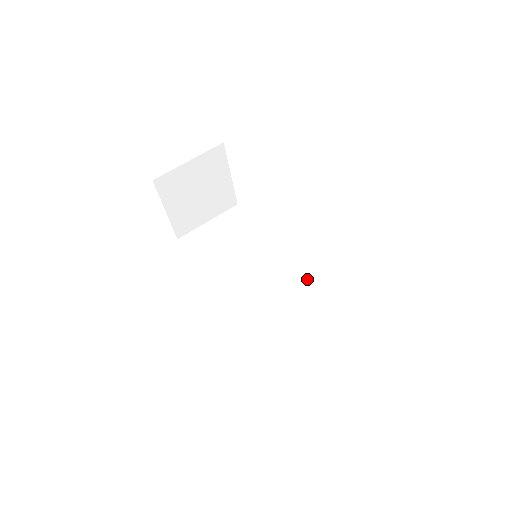
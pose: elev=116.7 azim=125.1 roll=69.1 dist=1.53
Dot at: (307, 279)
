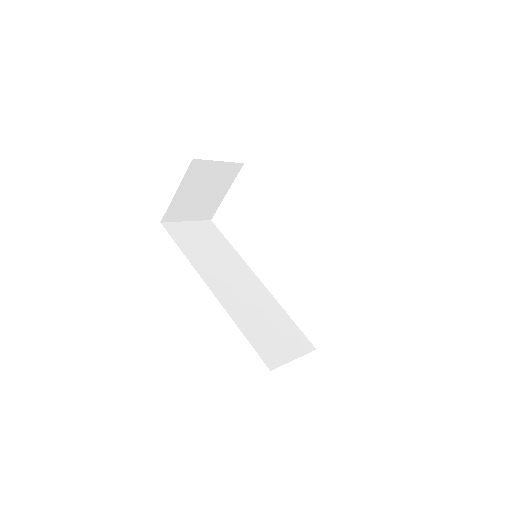
Dot at: (271, 295)
